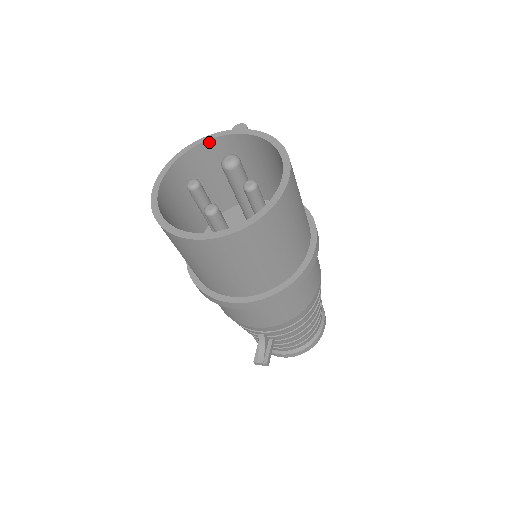
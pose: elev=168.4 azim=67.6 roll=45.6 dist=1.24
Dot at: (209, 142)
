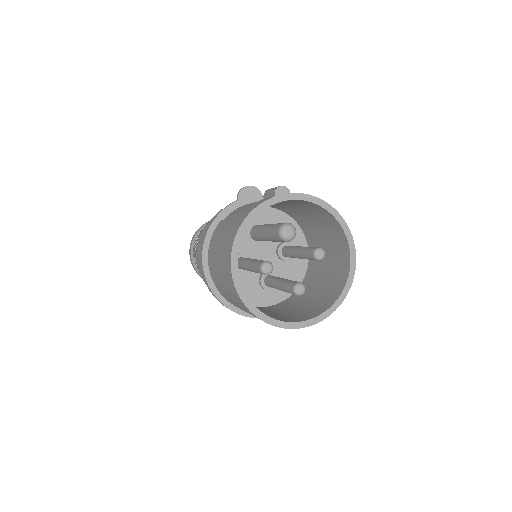
Dot at: (256, 215)
